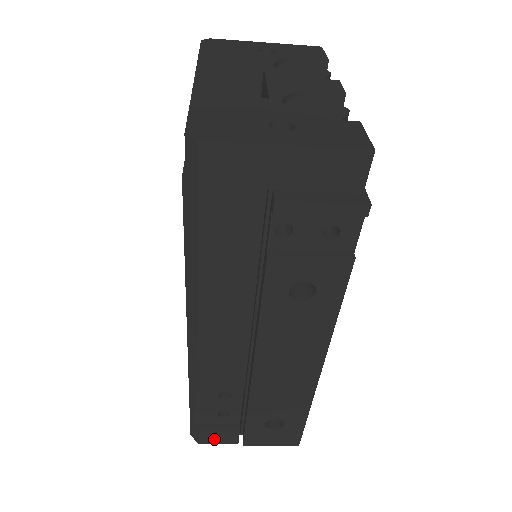
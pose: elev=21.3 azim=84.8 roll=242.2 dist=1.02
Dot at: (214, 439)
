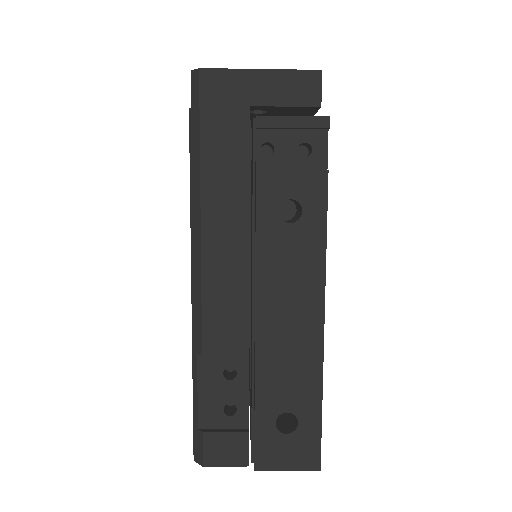
Dot at: (220, 456)
